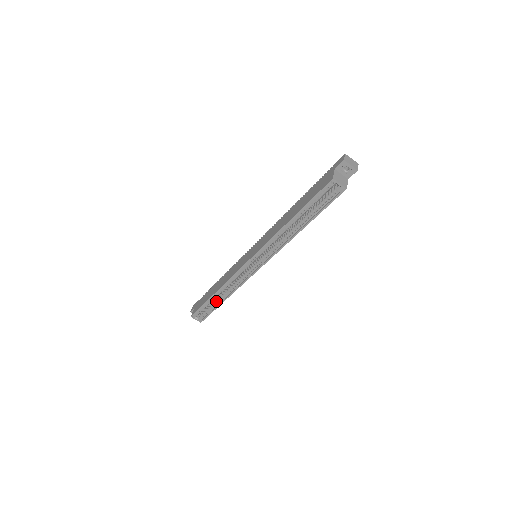
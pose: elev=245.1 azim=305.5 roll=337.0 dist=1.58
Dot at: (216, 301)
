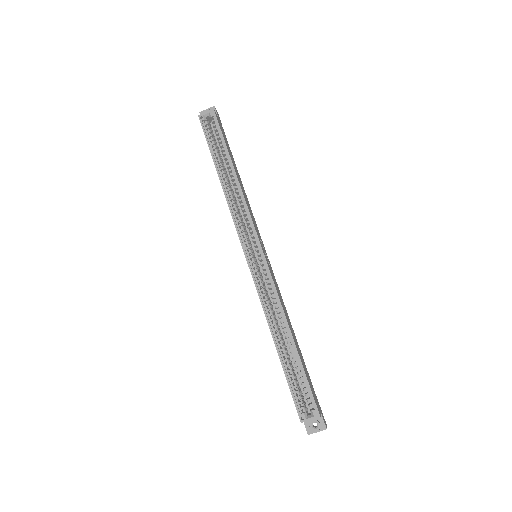
Dot at: (292, 357)
